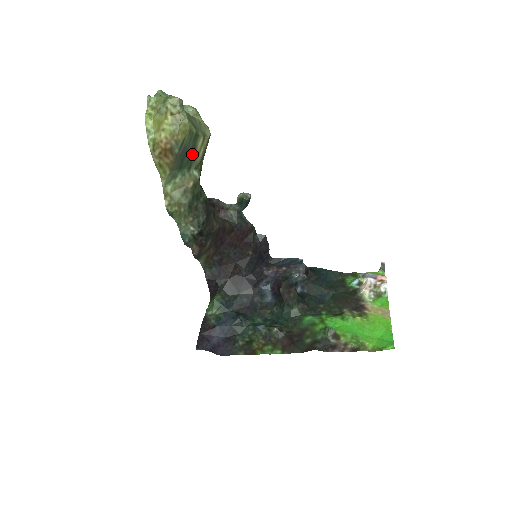
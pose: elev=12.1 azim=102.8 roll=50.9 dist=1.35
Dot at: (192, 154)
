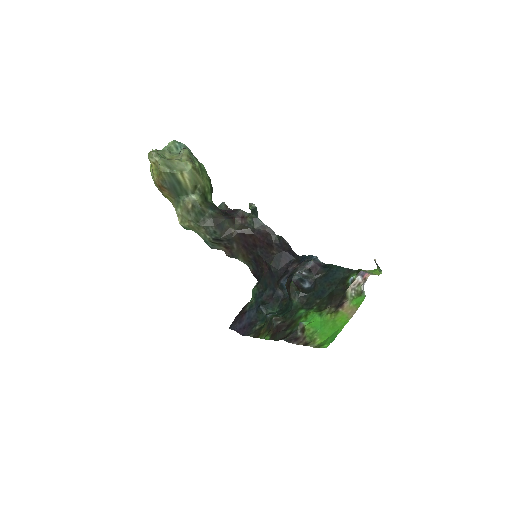
Dot at: (181, 185)
